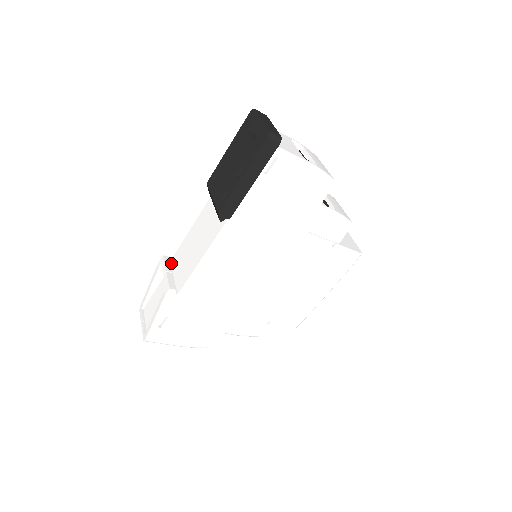
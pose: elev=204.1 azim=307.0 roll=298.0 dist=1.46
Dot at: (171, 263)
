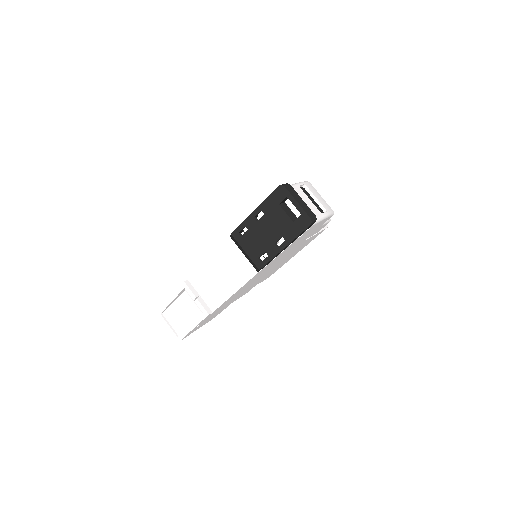
Dot at: (190, 283)
